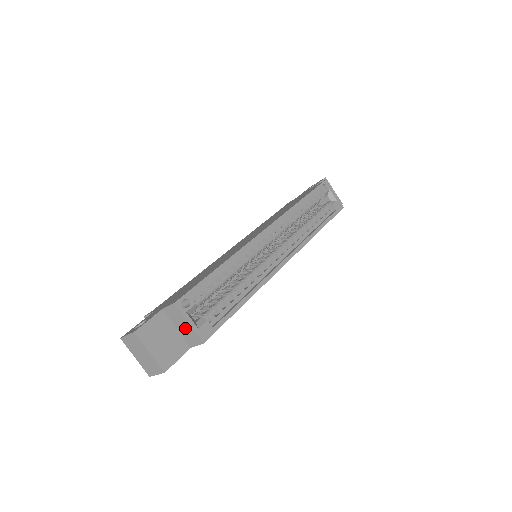
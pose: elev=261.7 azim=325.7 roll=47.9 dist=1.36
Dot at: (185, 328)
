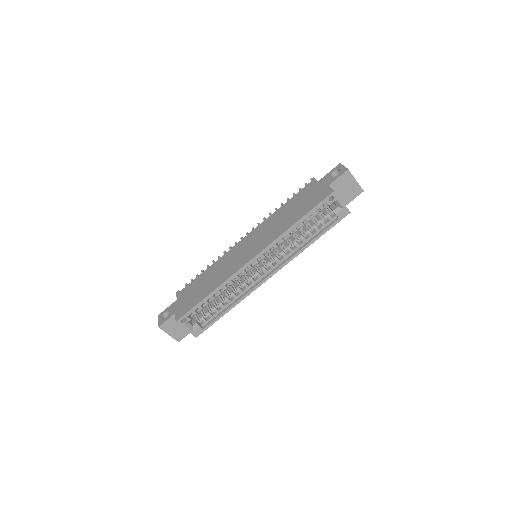
Dot at: occluded
